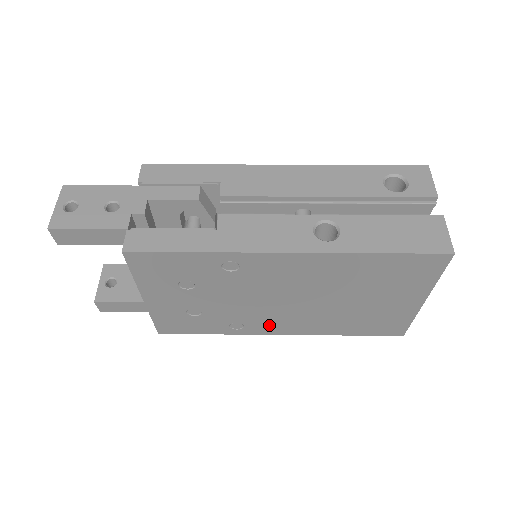
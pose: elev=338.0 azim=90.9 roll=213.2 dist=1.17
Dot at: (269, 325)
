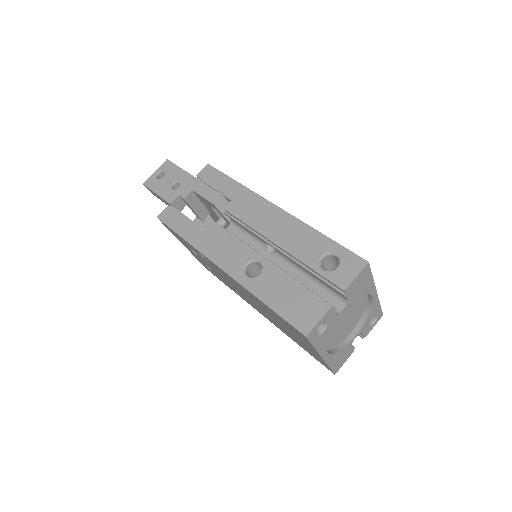
Dot at: (252, 305)
